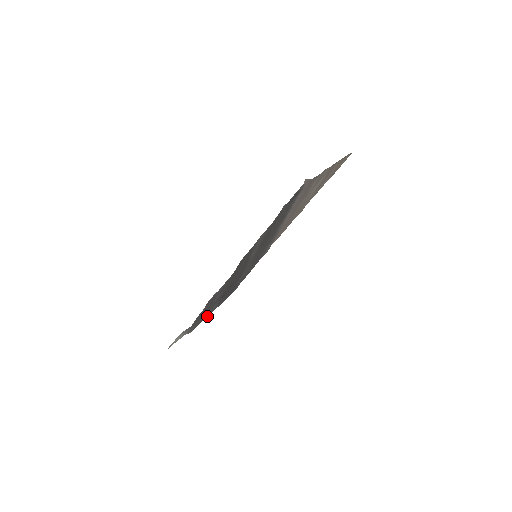
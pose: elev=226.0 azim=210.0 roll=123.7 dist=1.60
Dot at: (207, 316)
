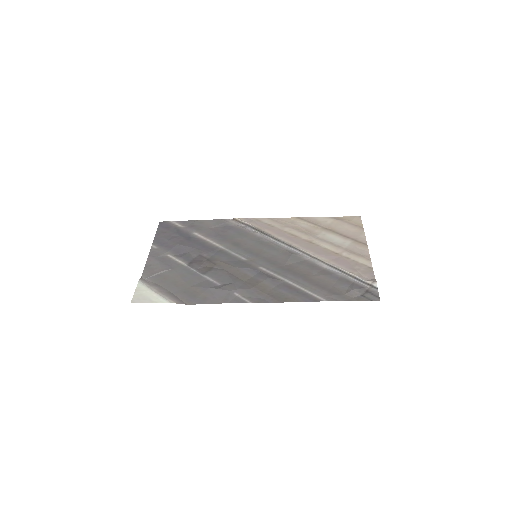
Dot at: (149, 254)
